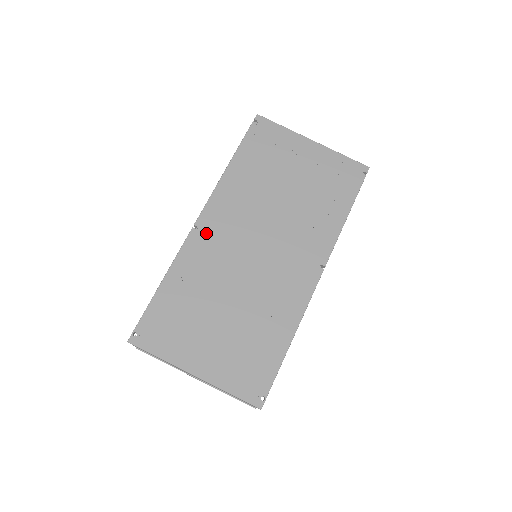
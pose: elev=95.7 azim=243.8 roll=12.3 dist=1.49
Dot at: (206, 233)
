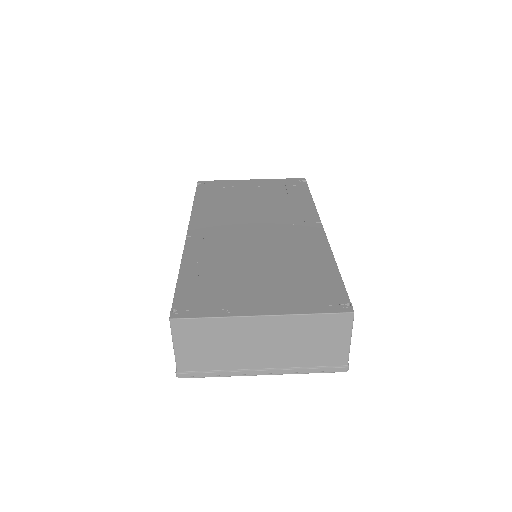
Dot at: (201, 236)
